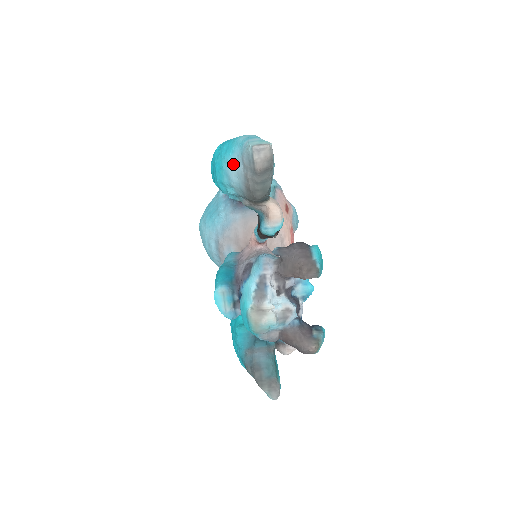
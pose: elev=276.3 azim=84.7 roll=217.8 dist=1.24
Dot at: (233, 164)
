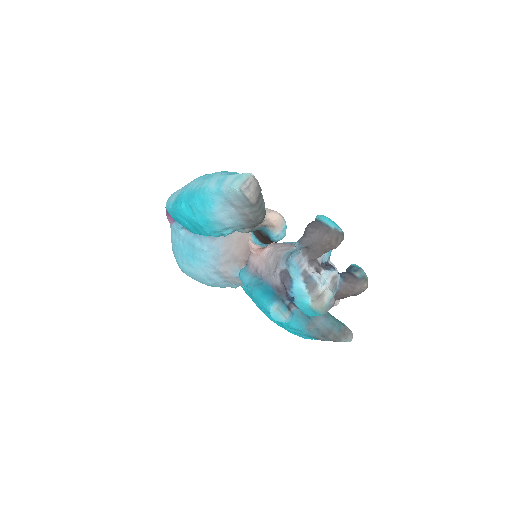
Dot at: (220, 212)
